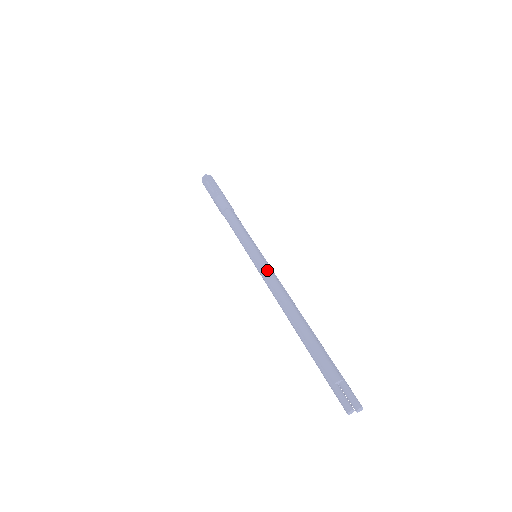
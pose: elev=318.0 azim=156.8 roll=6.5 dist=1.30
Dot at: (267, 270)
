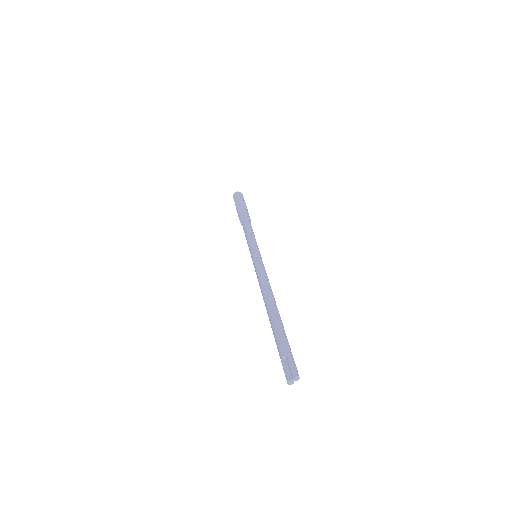
Dot at: (256, 268)
